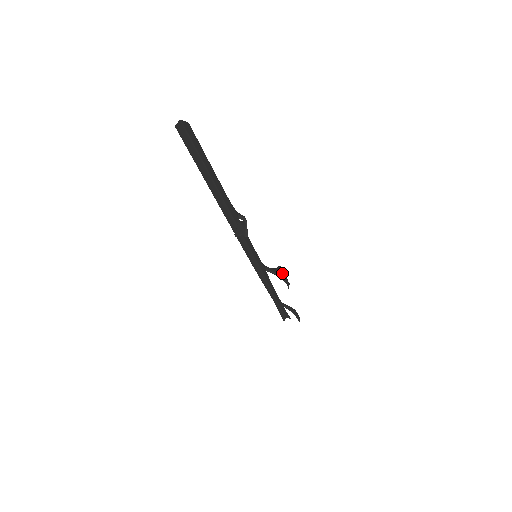
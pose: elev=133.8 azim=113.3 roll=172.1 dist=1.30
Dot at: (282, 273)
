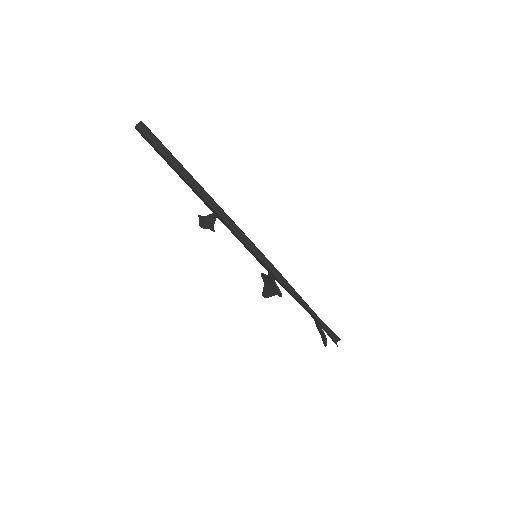
Dot at: occluded
